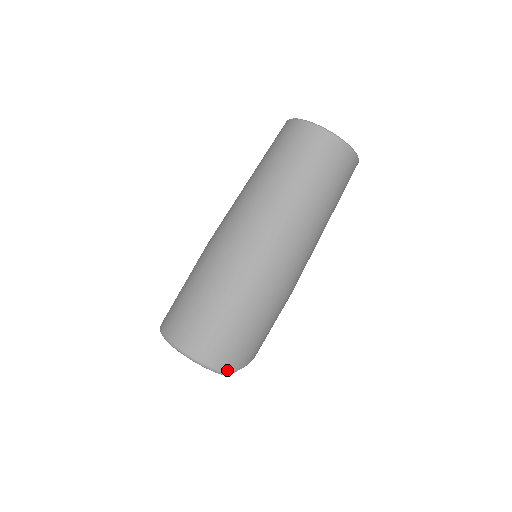
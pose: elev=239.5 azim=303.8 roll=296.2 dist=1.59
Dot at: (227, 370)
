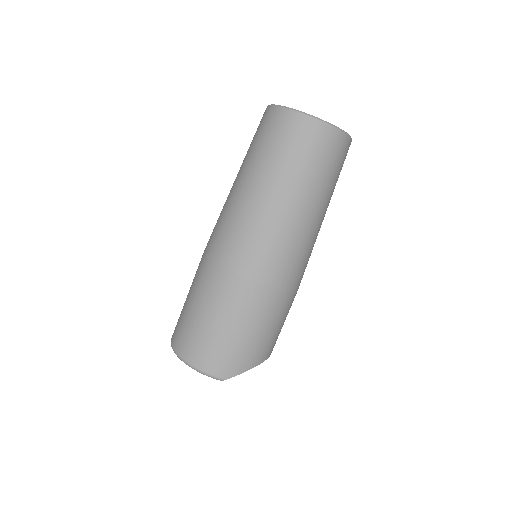
Dot at: (221, 375)
